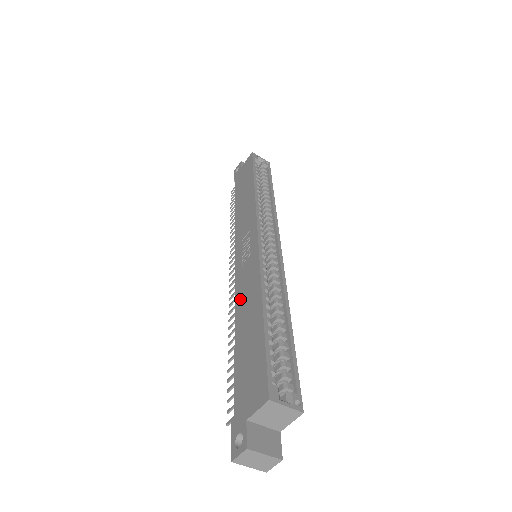
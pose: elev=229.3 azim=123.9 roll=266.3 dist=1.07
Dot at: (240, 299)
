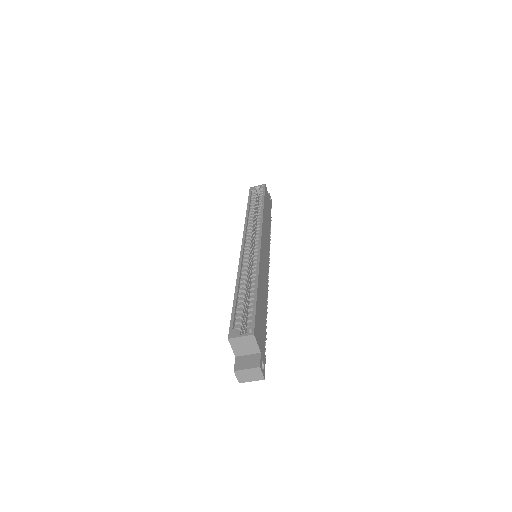
Dot at: occluded
